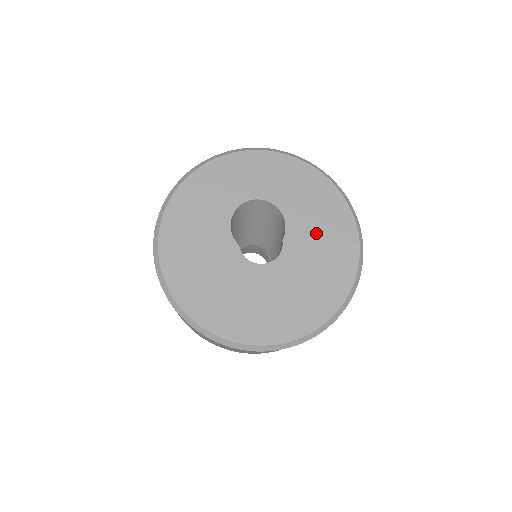
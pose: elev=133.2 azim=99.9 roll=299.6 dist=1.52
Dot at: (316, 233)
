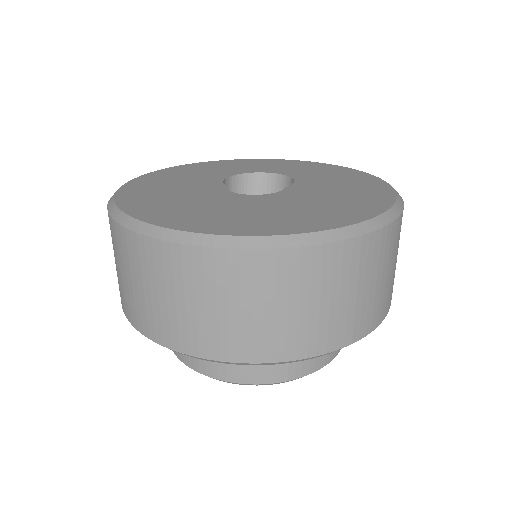
Dot at: (333, 188)
